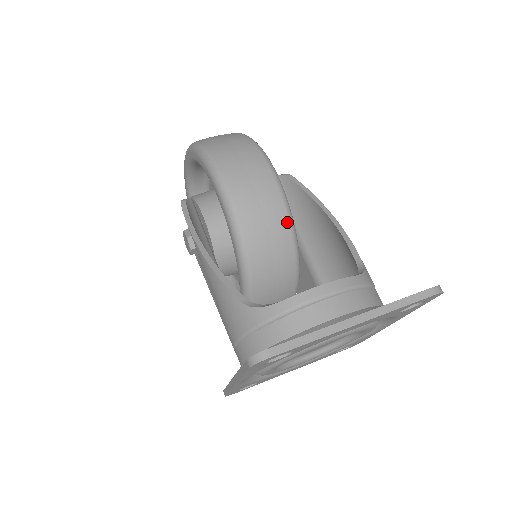
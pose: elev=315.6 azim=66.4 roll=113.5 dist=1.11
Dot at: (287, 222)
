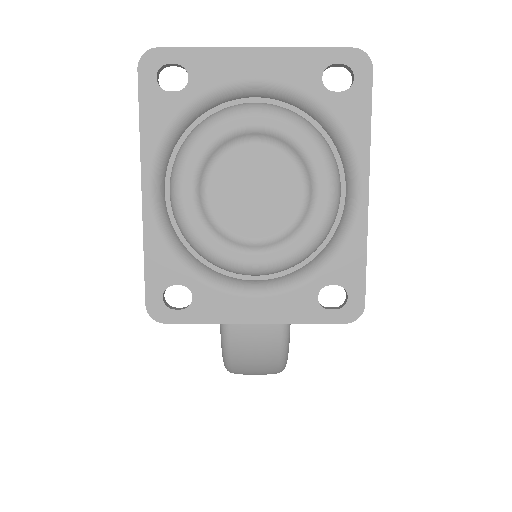
Dot at: occluded
